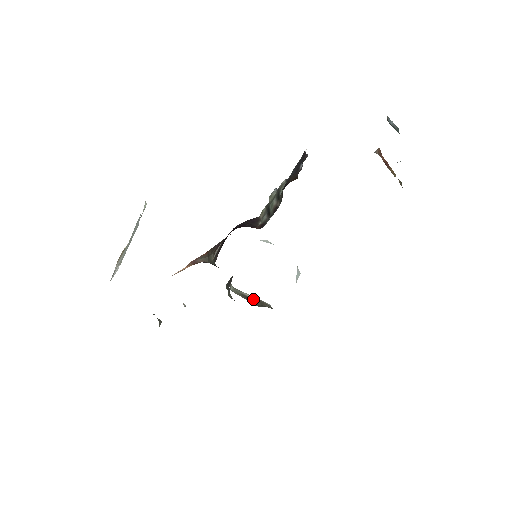
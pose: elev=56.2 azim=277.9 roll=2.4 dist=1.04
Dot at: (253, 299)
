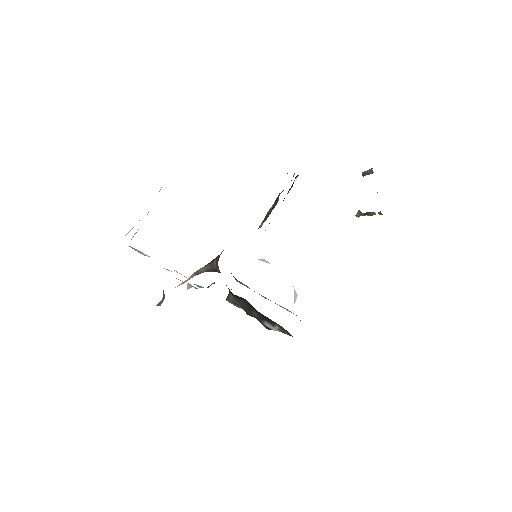
Dot at: occluded
